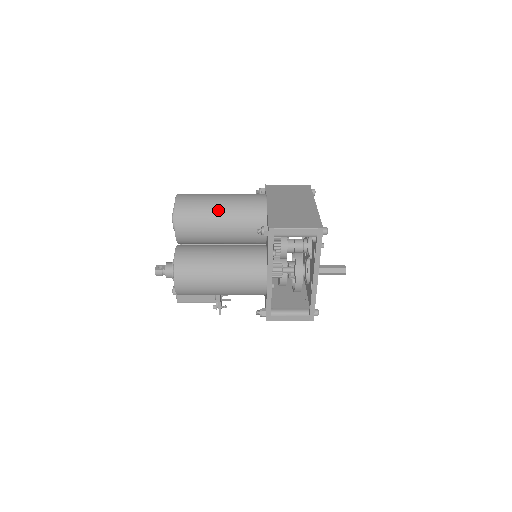
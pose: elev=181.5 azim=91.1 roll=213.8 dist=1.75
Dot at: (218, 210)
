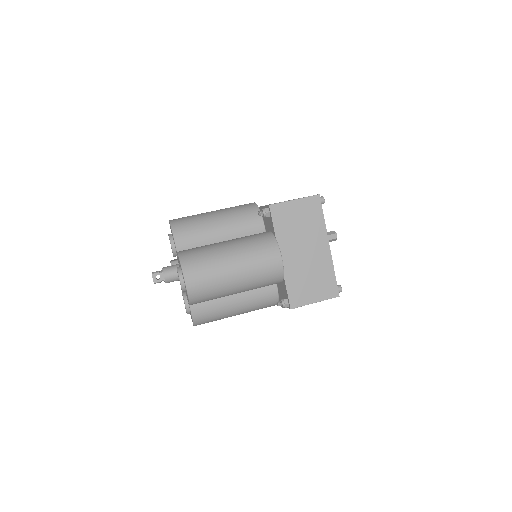
Dot at: (235, 289)
